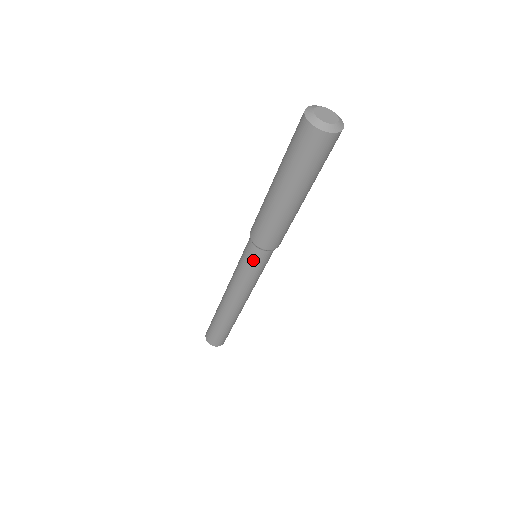
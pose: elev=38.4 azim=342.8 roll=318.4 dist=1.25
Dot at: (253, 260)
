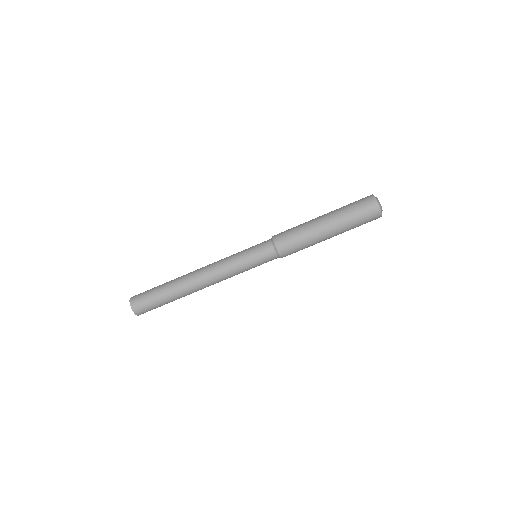
Dot at: (257, 245)
